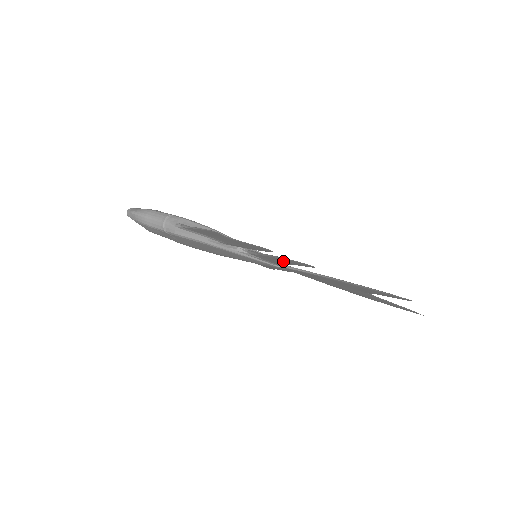
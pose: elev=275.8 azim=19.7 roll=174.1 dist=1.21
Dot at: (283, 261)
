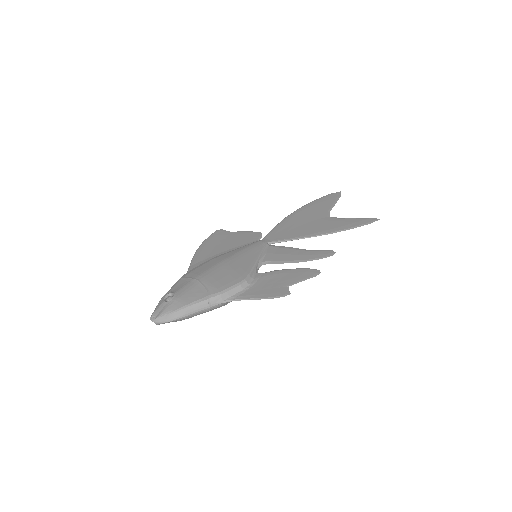
Dot at: (300, 256)
